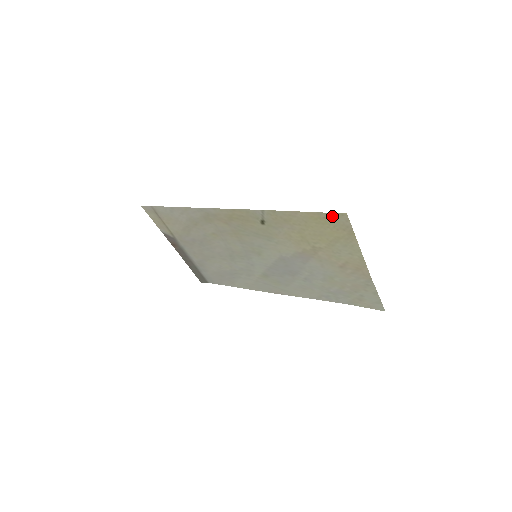
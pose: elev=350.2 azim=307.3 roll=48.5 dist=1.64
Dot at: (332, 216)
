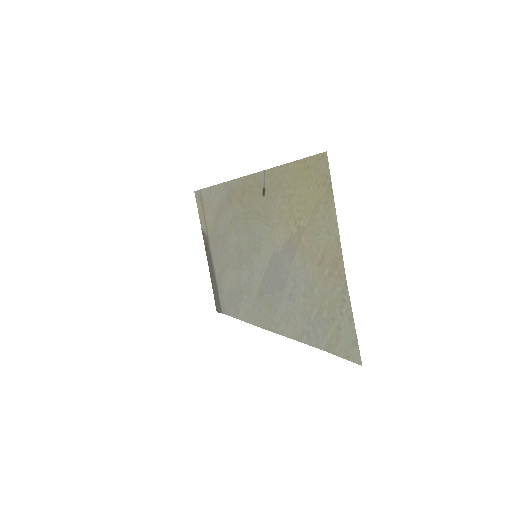
Dot at: (315, 161)
